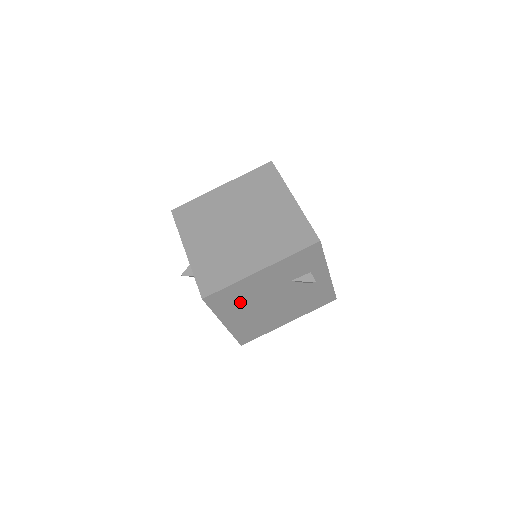
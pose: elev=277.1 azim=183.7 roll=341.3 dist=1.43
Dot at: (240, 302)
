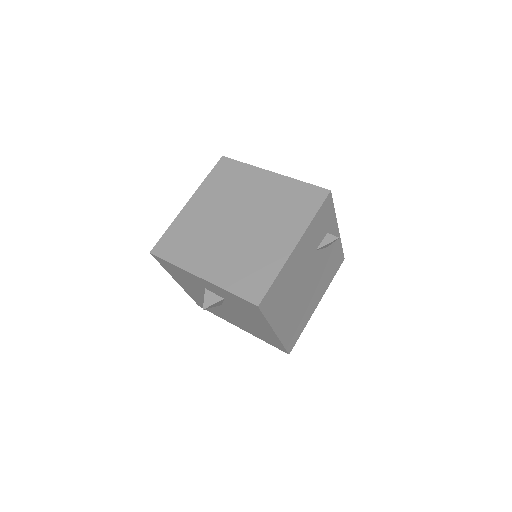
Dot at: (285, 296)
